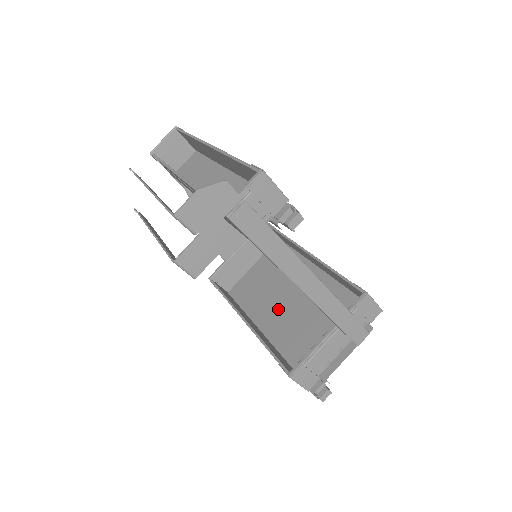
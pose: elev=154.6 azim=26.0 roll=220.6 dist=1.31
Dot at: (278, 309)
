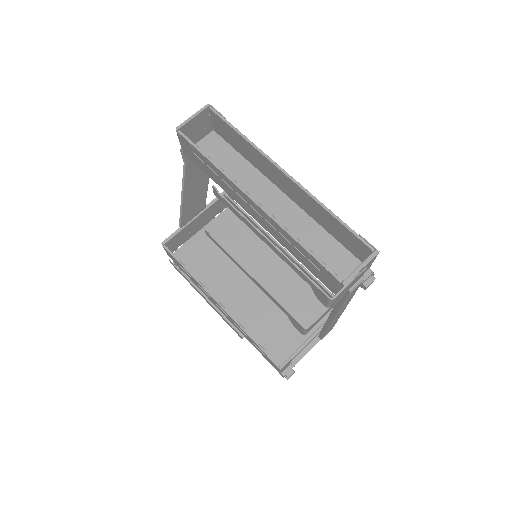
Dot at: (239, 289)
